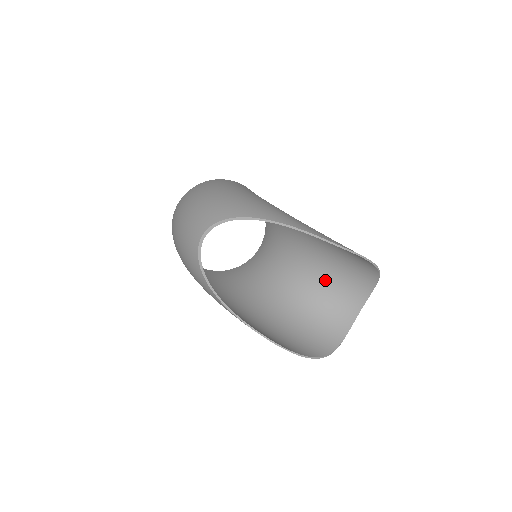
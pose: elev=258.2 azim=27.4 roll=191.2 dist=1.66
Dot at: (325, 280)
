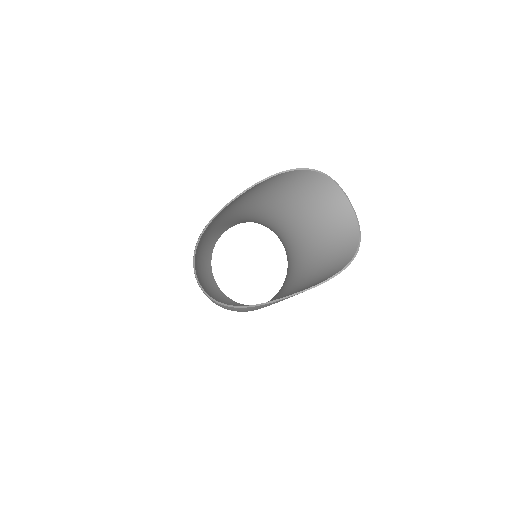
Dot at: (305, 218)
